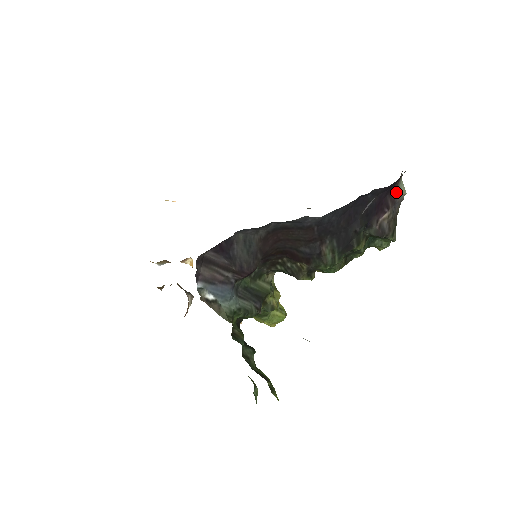
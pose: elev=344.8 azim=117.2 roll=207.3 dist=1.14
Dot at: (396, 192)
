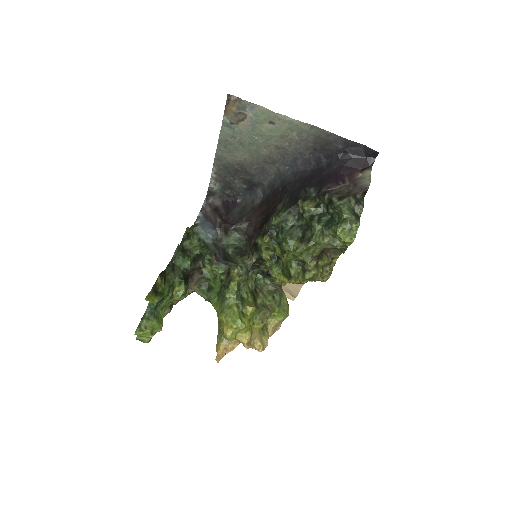
Dot at: (359, 178)
